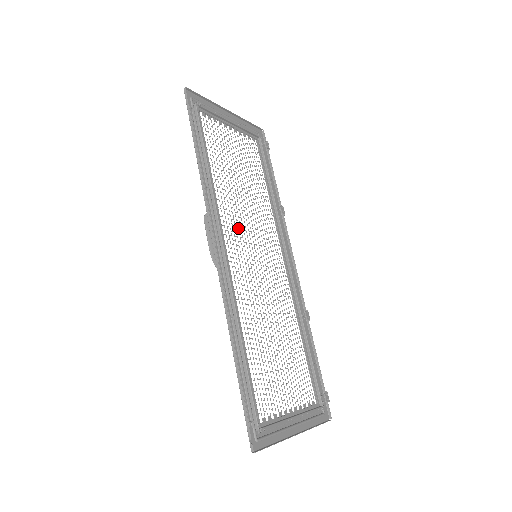
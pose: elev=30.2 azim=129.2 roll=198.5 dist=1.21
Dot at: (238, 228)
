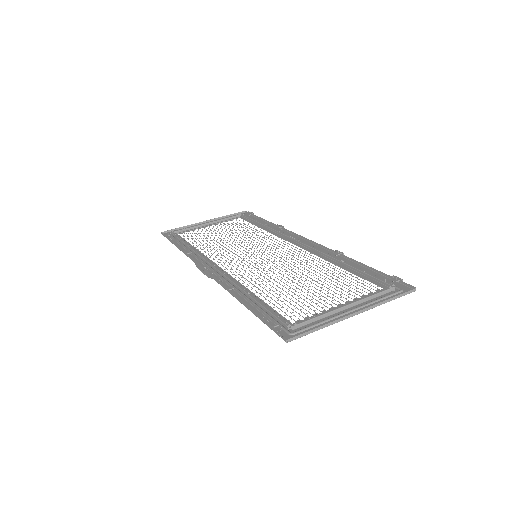
Dot at: occluded
